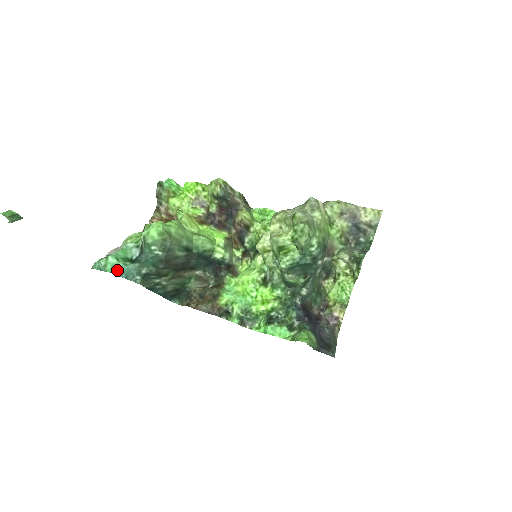
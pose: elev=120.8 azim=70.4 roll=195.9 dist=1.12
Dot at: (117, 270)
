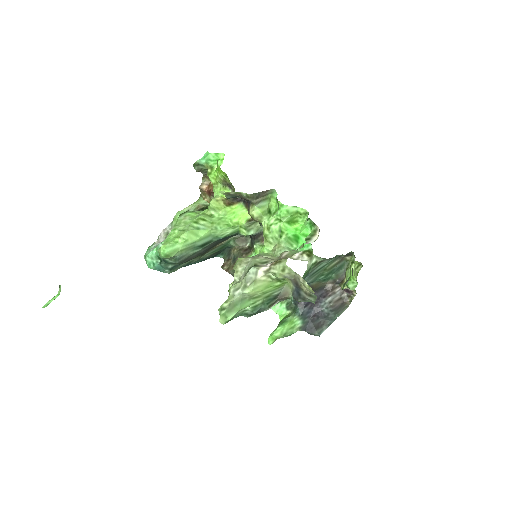
Dot at: (152, 266)
